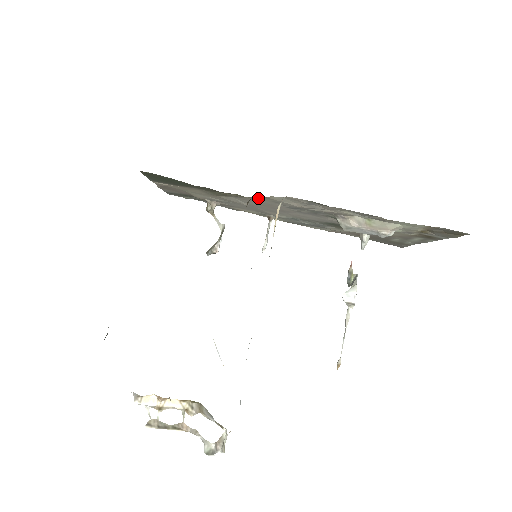
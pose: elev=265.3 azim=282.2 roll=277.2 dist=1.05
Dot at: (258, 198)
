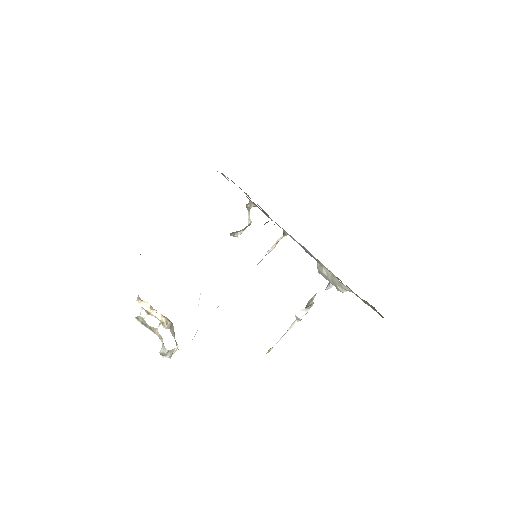
Dot at: occluded
